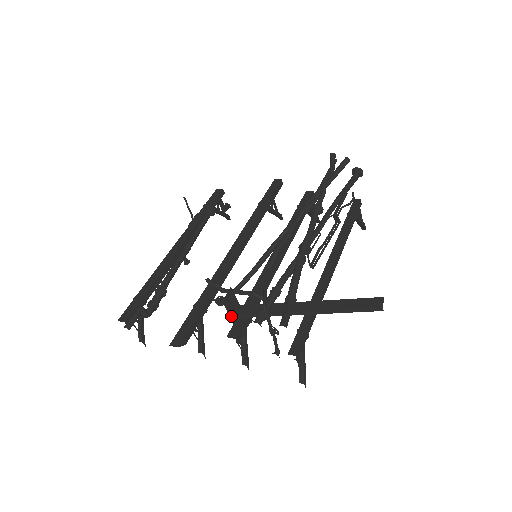
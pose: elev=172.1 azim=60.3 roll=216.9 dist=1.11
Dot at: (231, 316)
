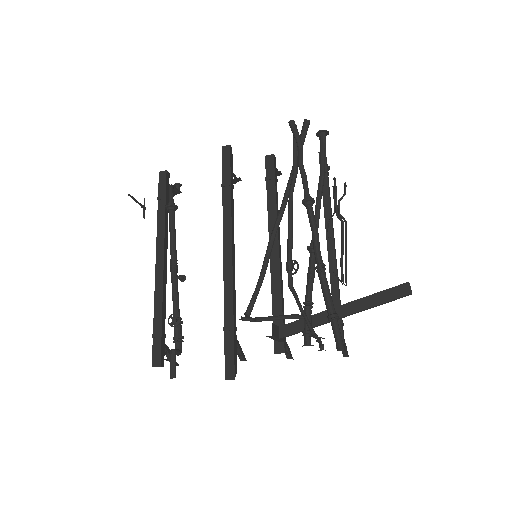
Dot at: (275, 339)
